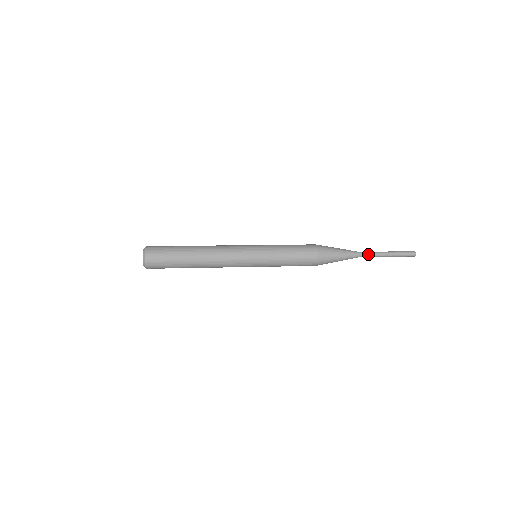
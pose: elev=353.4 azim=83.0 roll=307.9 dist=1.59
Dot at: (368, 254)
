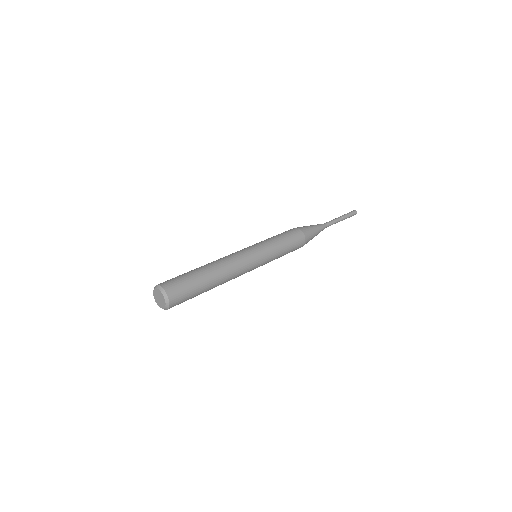
Dot at: occluded
